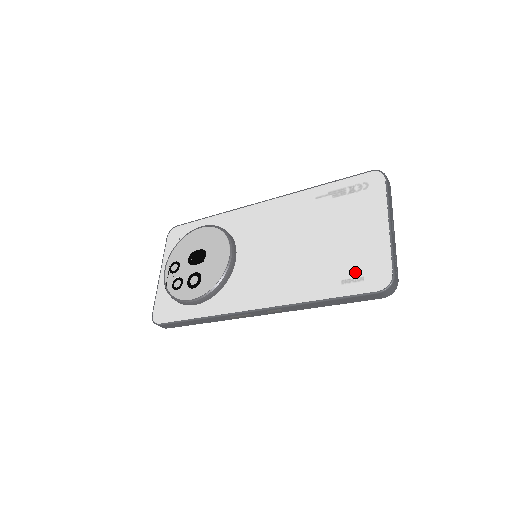
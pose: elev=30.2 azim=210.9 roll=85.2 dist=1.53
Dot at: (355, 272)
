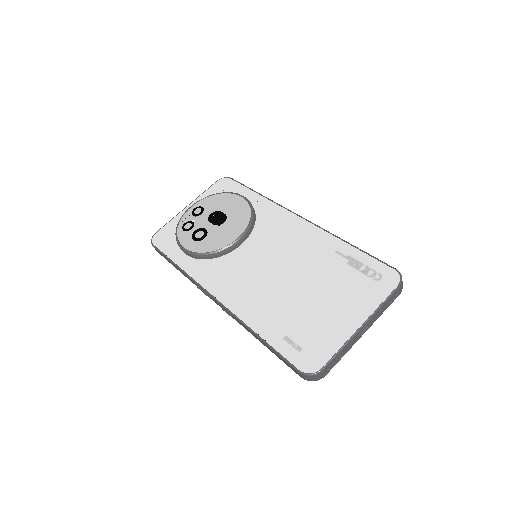
Dot at: (301, 339)
